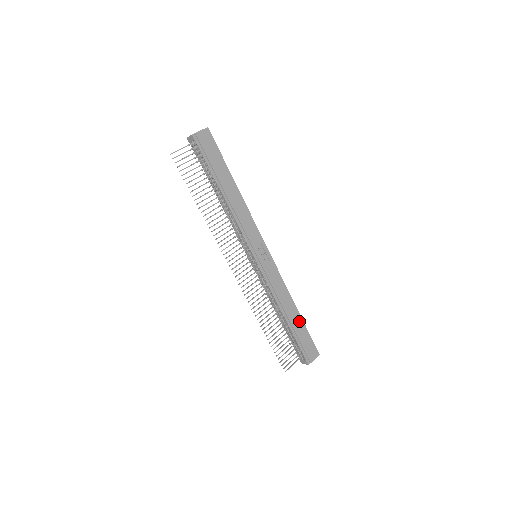
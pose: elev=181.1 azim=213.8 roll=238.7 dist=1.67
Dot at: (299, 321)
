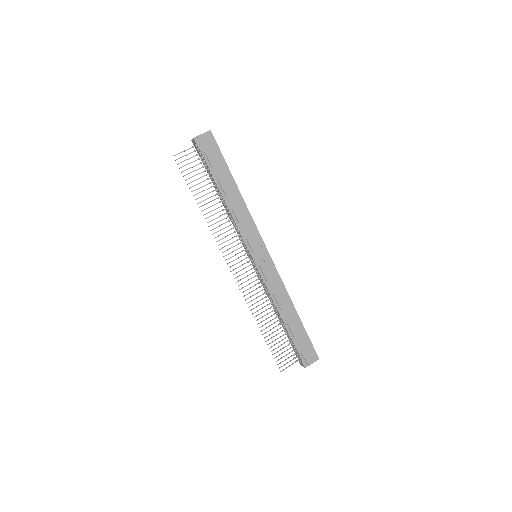
Dot at: (298, 323)
